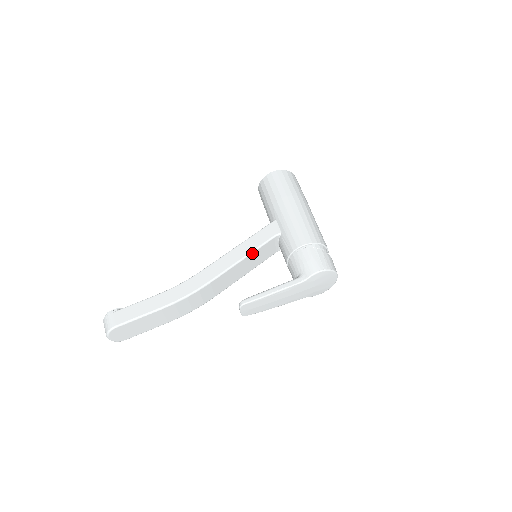
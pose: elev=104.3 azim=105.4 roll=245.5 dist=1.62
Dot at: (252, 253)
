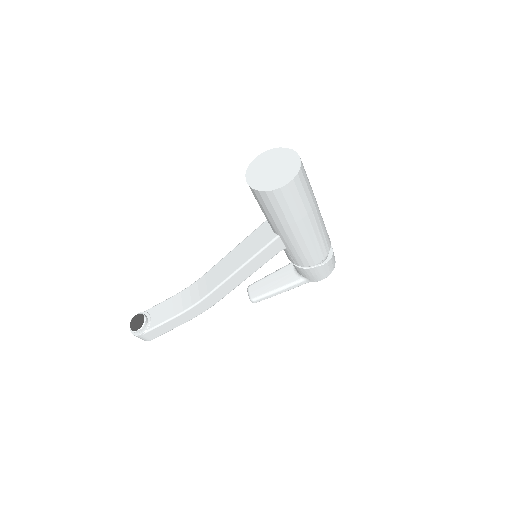
Dot at: occluded
